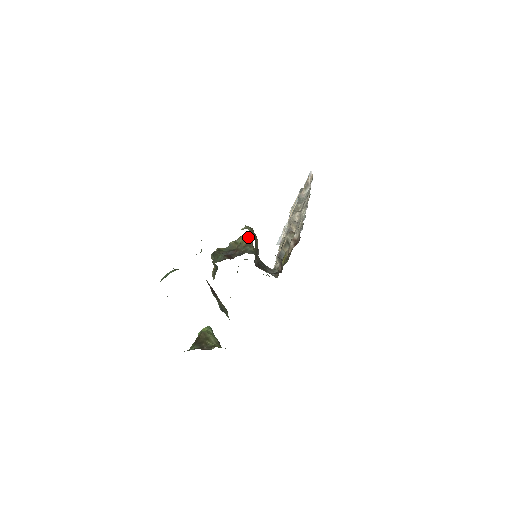
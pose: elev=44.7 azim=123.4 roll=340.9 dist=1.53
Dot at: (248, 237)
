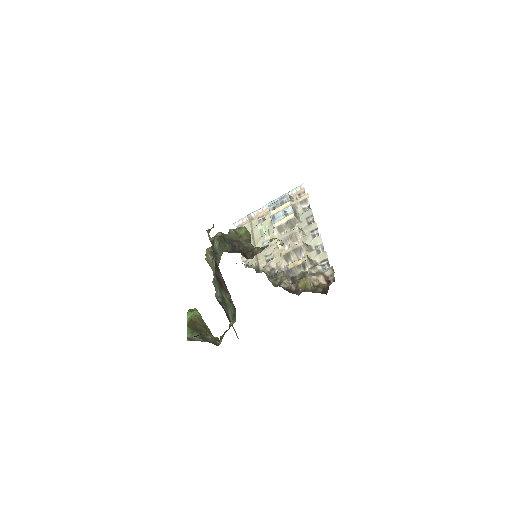
Dot at: (249, 232)
